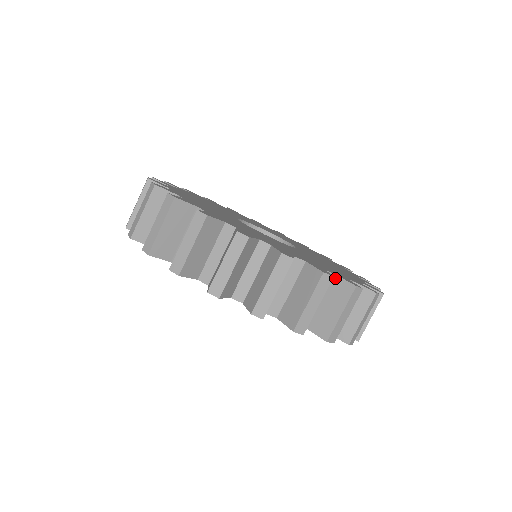
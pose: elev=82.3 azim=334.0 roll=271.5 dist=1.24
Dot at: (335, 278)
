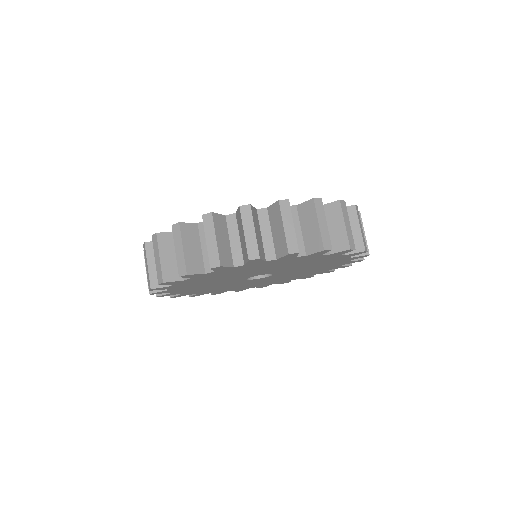
Dot at: (299, 207)
